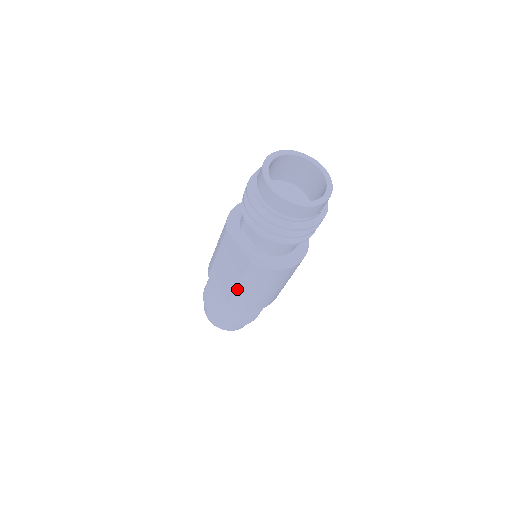
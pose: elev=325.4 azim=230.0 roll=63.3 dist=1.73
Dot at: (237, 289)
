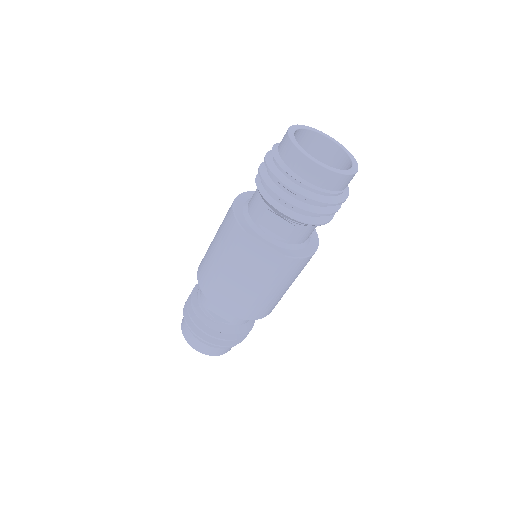
Dot at: (259, 296)
